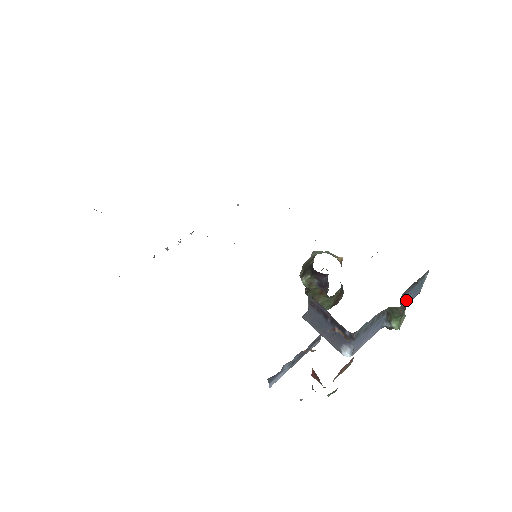
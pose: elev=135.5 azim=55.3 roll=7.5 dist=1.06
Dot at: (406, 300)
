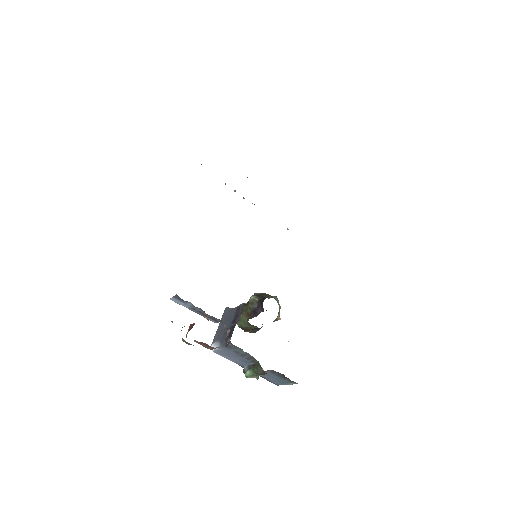
Dot at: (269, 376)
